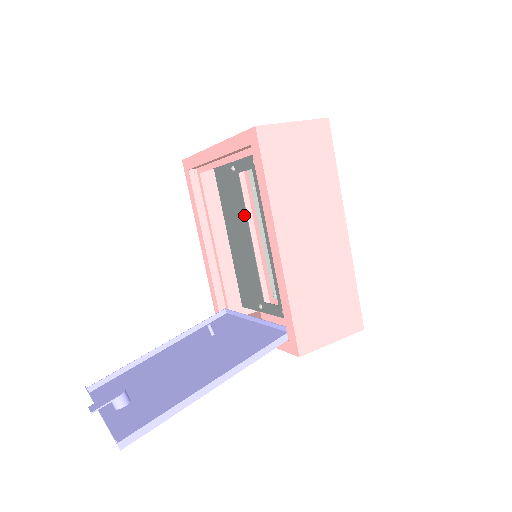
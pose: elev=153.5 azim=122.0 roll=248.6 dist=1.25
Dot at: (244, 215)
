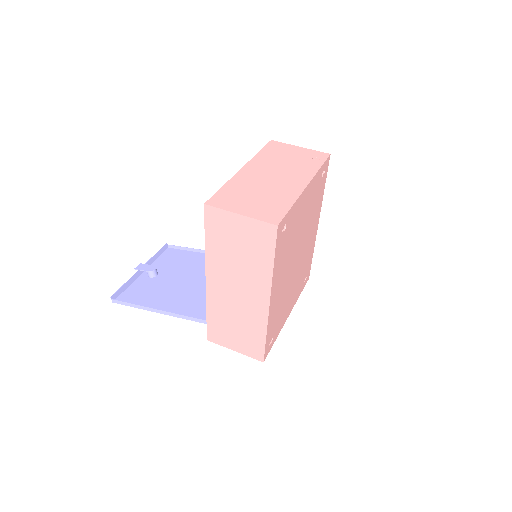
Dot at: occluded
